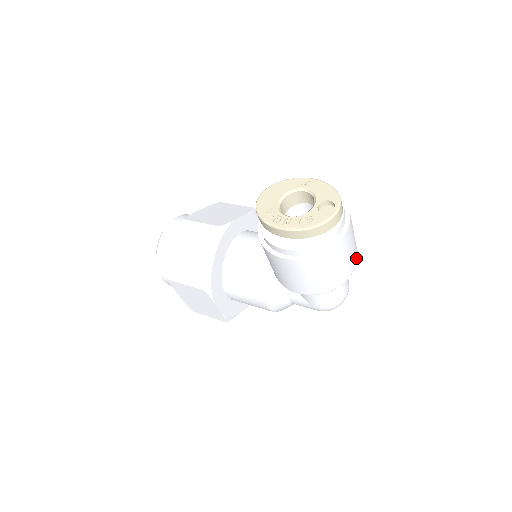
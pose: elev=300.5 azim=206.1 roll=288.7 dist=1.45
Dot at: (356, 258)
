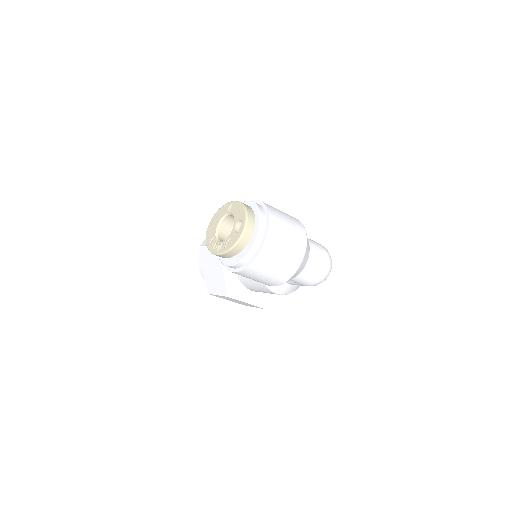
Dot at: (302, 244)
